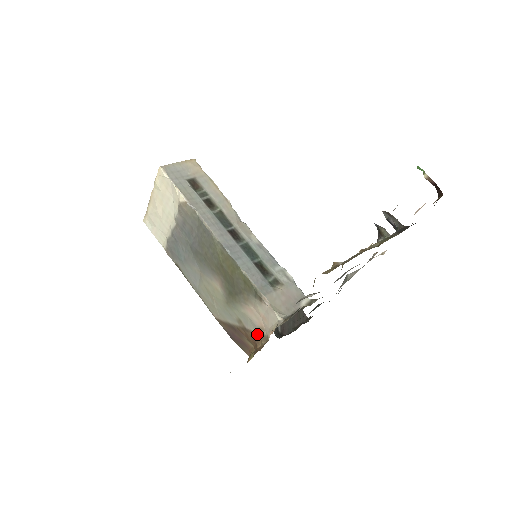
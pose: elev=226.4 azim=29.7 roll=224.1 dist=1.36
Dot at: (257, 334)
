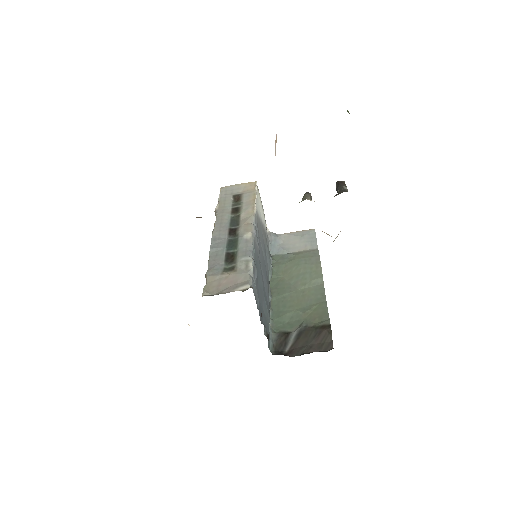
Dot at: occluded
